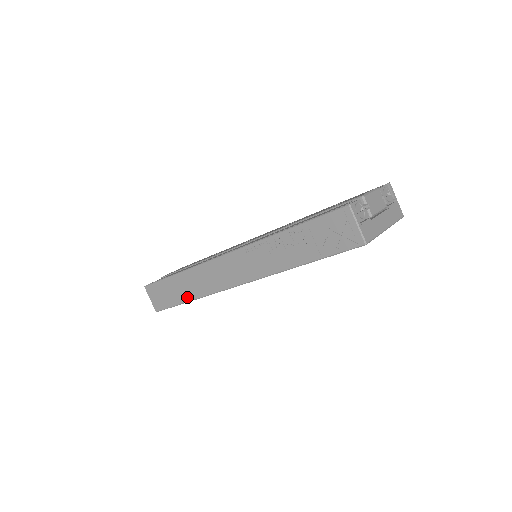
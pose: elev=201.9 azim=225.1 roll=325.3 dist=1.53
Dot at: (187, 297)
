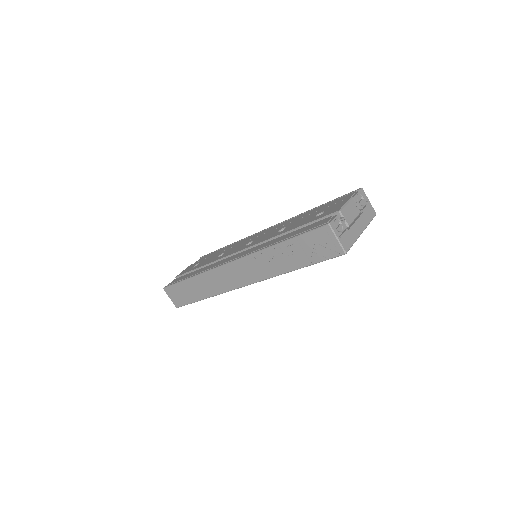
Dot at: (202, 296)
